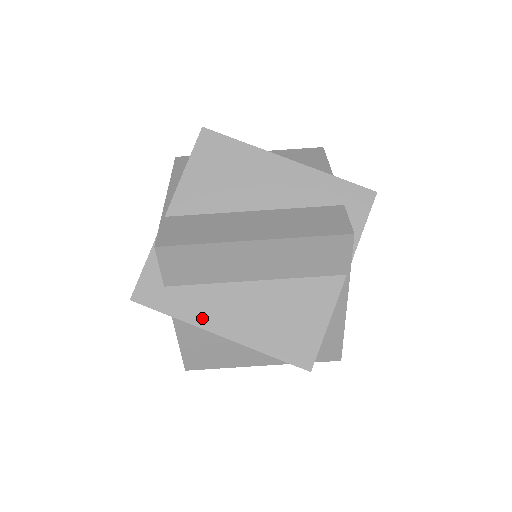
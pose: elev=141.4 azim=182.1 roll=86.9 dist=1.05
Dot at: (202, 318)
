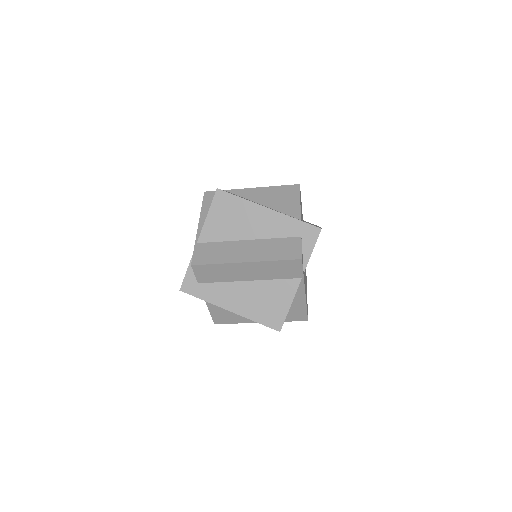
Dot at: (219, 301)
